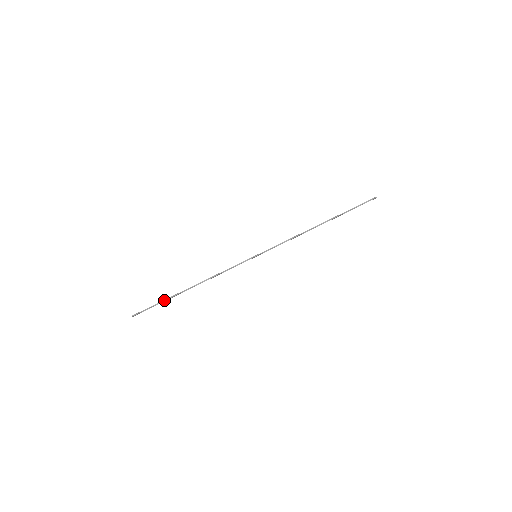
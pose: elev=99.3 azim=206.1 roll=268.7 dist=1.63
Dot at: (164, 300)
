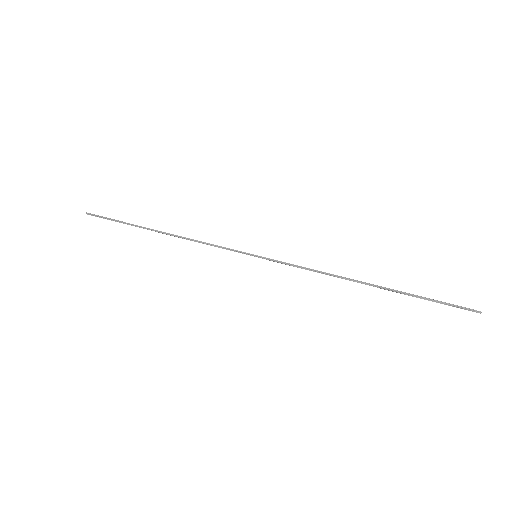
Dot at: occluded
